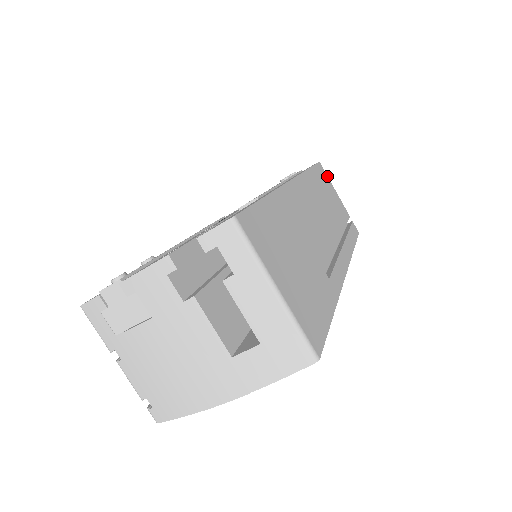
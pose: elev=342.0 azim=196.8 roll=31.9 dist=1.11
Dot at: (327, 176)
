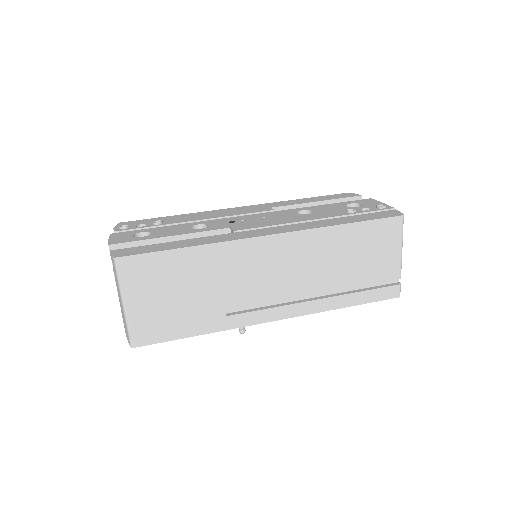
Dot at: (400, 233)
